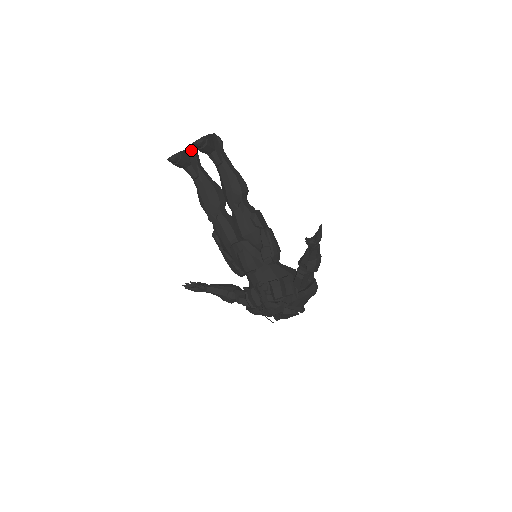
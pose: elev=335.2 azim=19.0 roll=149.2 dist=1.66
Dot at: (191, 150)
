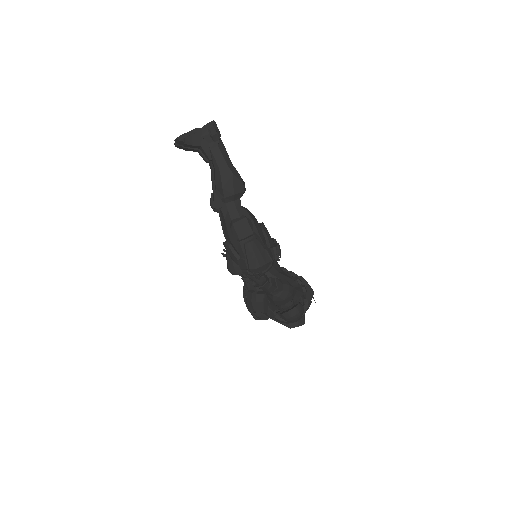
Dot at: occluded
